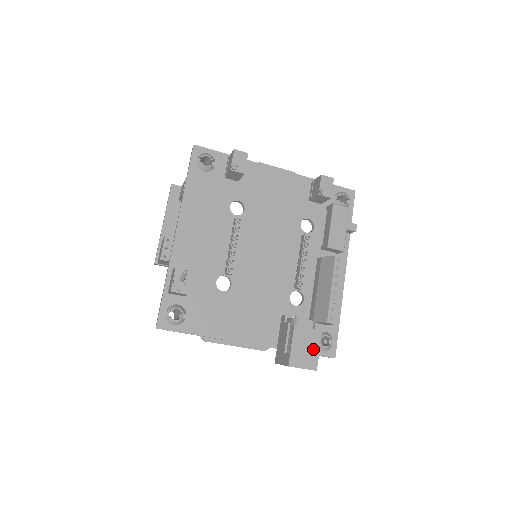
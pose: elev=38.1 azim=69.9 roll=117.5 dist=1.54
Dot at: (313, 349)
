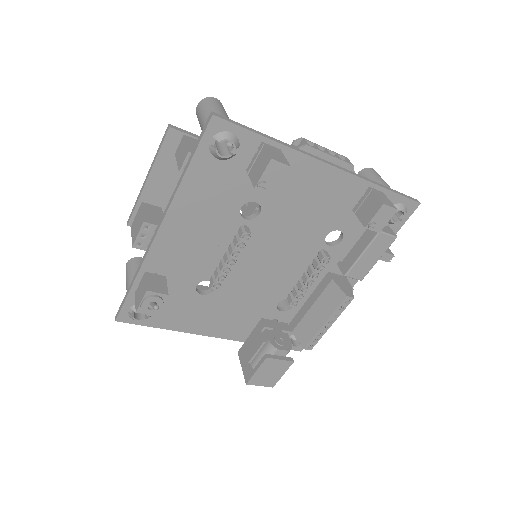
Dot at: (277, 374)
